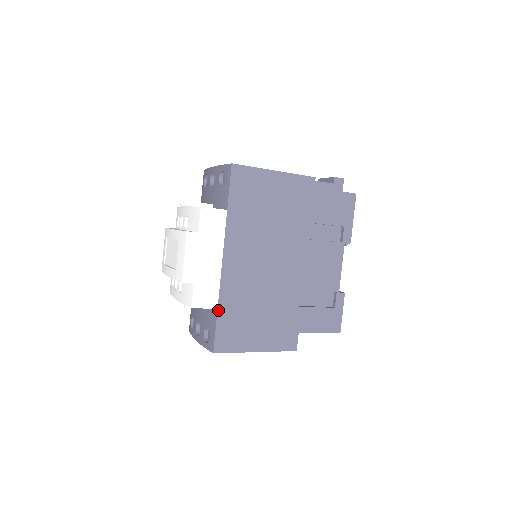
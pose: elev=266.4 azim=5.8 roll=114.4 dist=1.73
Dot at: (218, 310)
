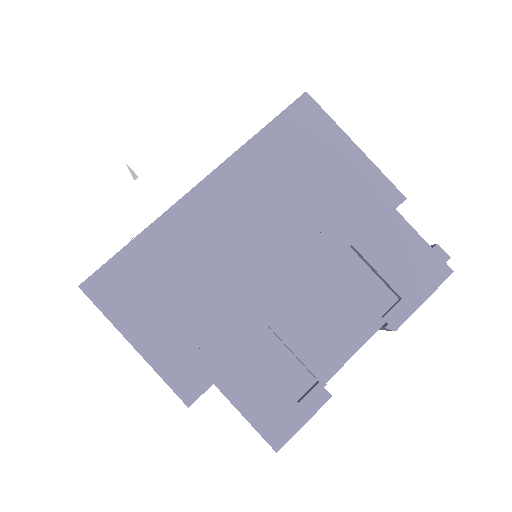
Dot at: (136, 238)
